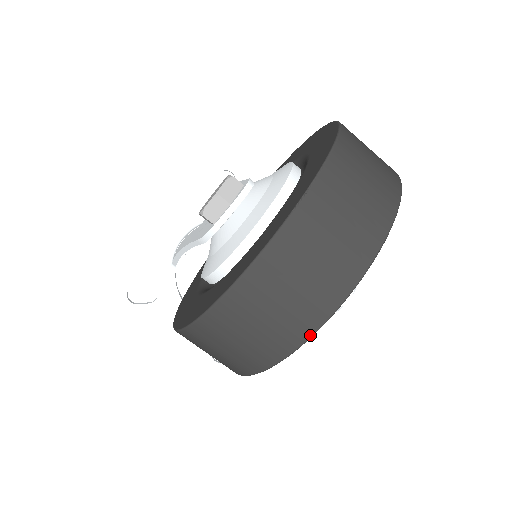
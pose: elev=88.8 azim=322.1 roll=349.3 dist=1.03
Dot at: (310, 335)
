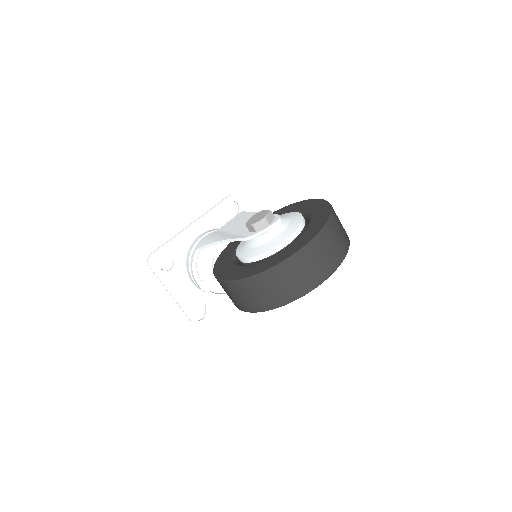
Dot at: (306, 293)
